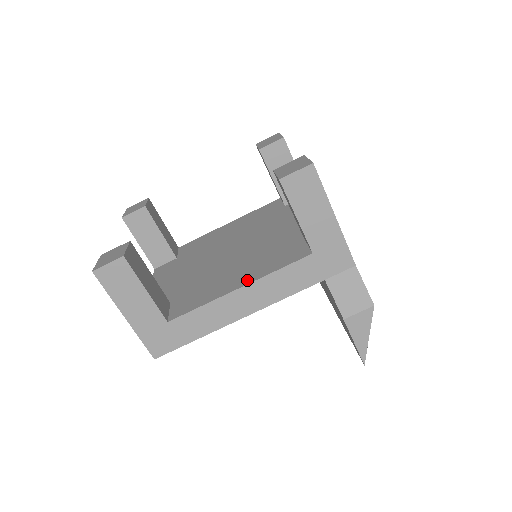
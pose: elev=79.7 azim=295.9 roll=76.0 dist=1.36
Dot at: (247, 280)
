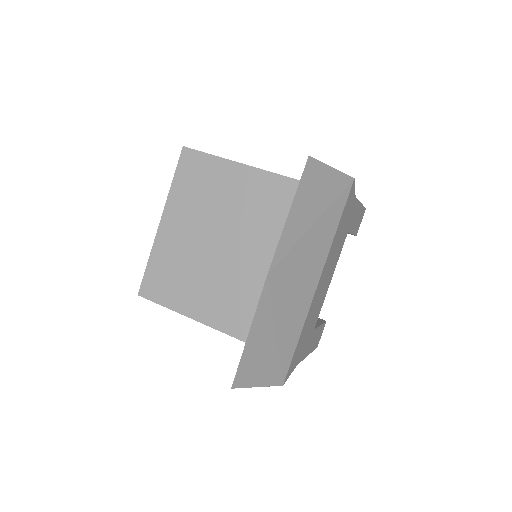
Dot at: occluded
